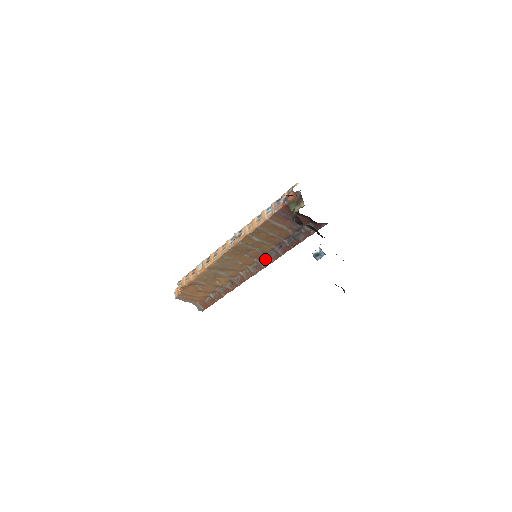
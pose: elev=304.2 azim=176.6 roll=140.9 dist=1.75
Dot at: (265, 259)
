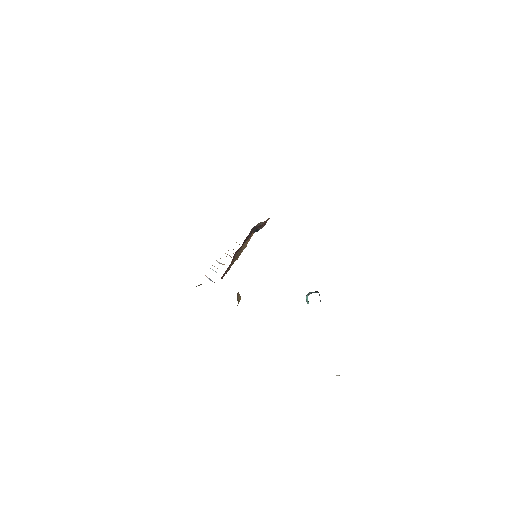
Dot at: occluded
